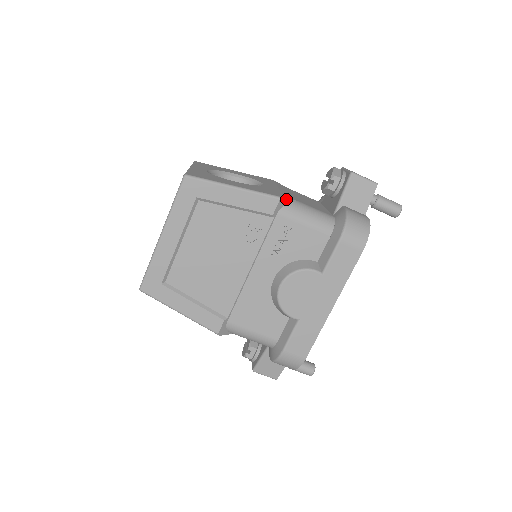
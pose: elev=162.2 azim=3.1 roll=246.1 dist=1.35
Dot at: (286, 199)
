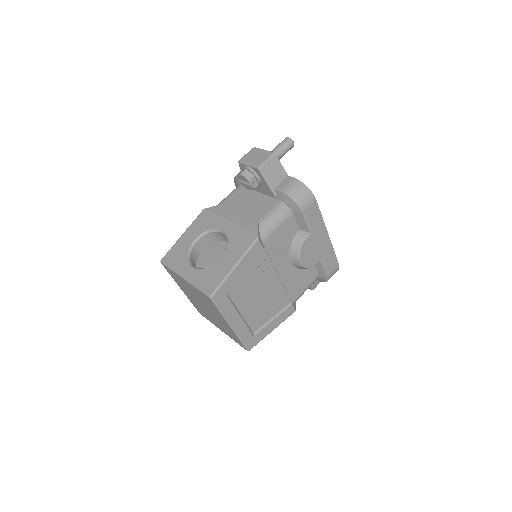
Dot at: (258, 233)
